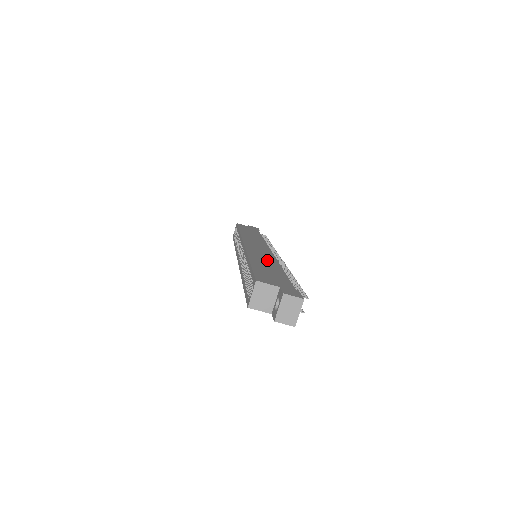
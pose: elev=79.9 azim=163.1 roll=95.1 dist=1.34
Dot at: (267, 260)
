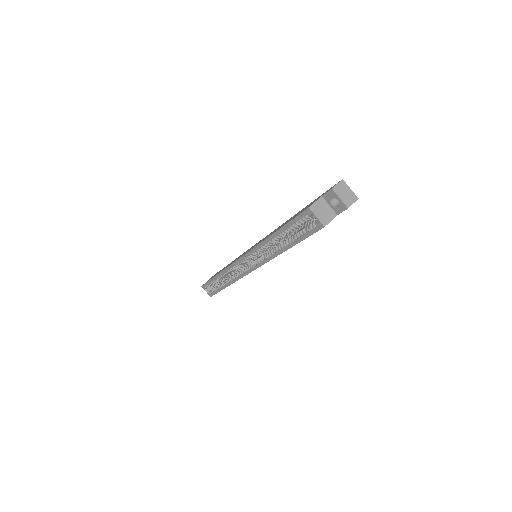
Dot at: (275, 230)
